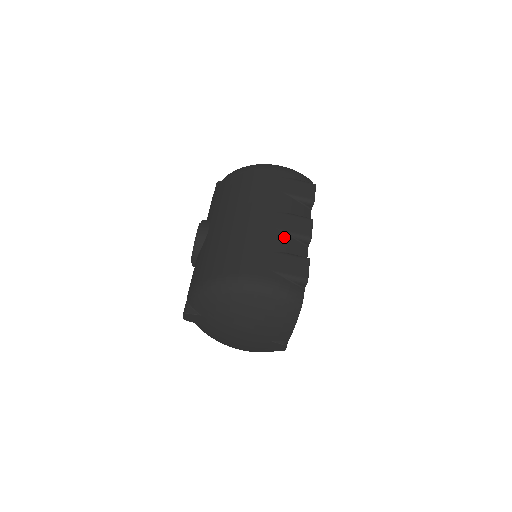
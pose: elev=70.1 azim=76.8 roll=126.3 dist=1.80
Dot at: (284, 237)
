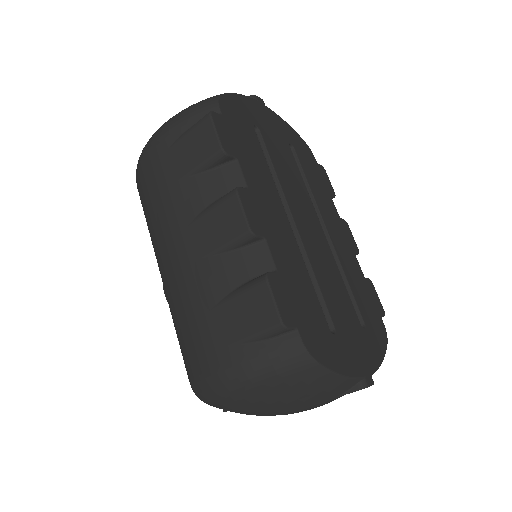
Dot at: (216, 264)
